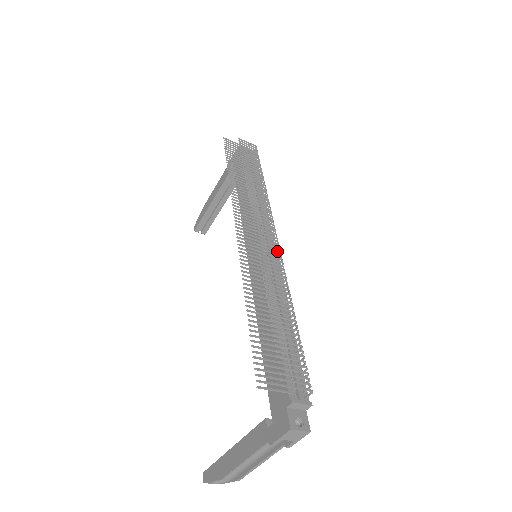
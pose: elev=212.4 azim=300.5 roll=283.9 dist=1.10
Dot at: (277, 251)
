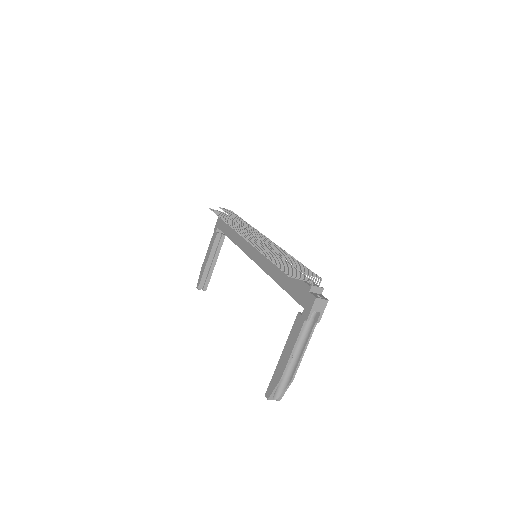
Dot at: (270, 241)
